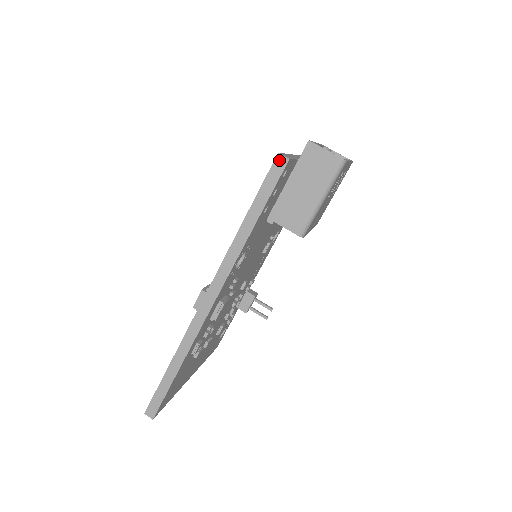
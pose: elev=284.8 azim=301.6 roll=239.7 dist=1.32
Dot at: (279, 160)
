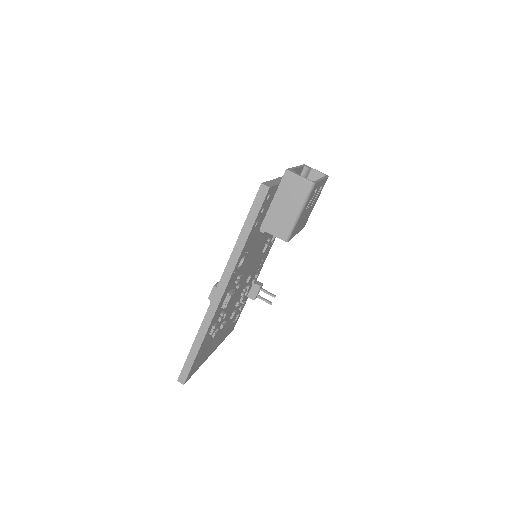
Dot at: (262, 188)
